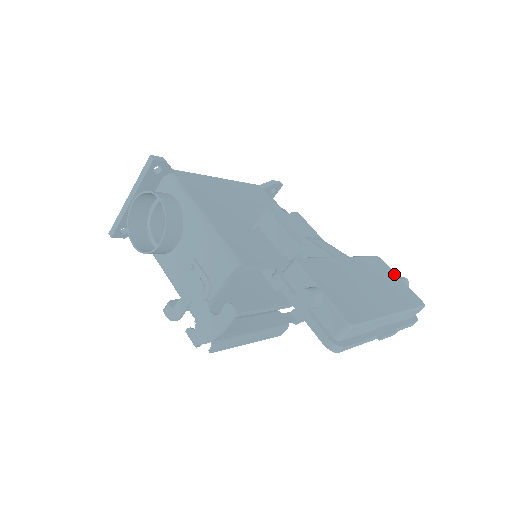
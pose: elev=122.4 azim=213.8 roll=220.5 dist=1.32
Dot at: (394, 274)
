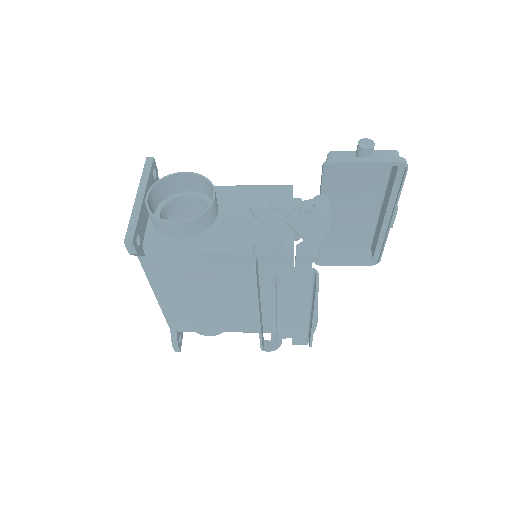
Dot at: (339, 245)
